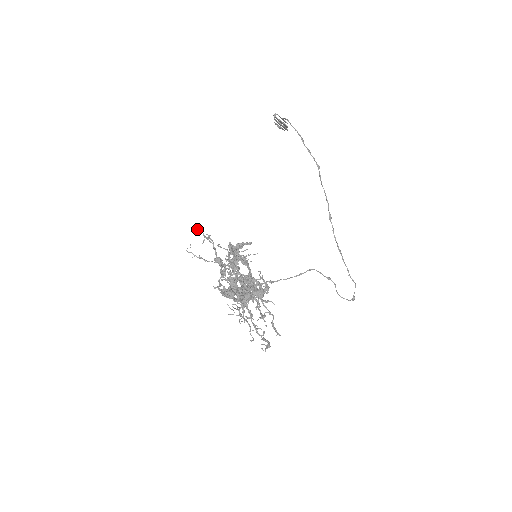
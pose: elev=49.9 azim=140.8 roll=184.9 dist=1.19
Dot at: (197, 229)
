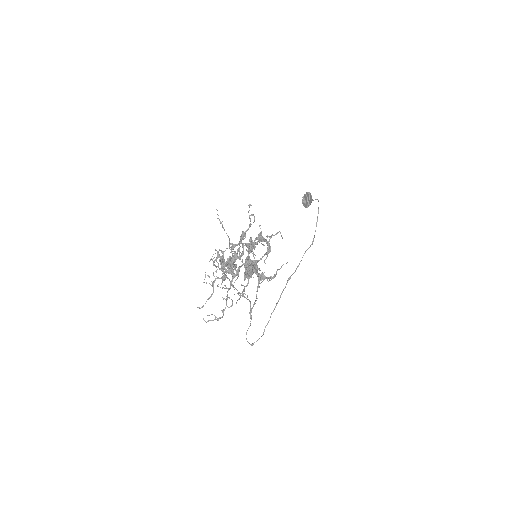
Dot at: occluded
